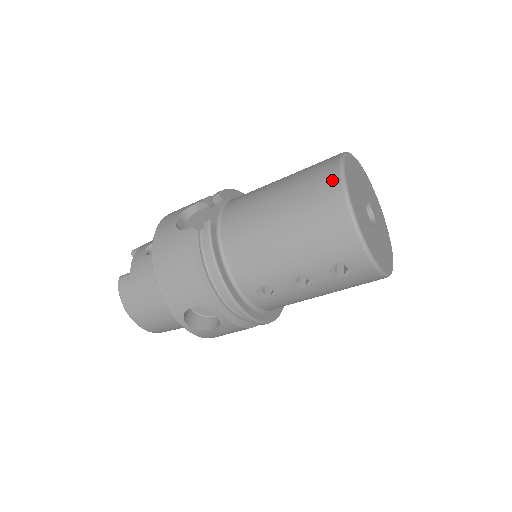
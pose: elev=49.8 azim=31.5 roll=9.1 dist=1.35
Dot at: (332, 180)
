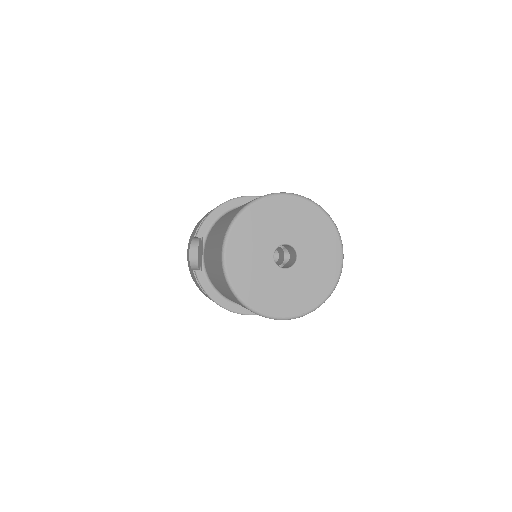
Dot at: (221, 272)
